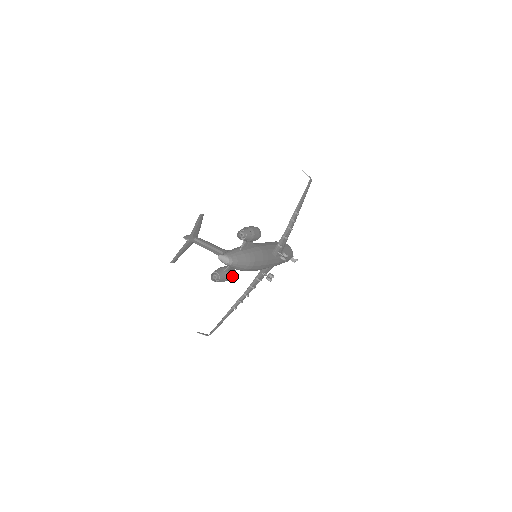
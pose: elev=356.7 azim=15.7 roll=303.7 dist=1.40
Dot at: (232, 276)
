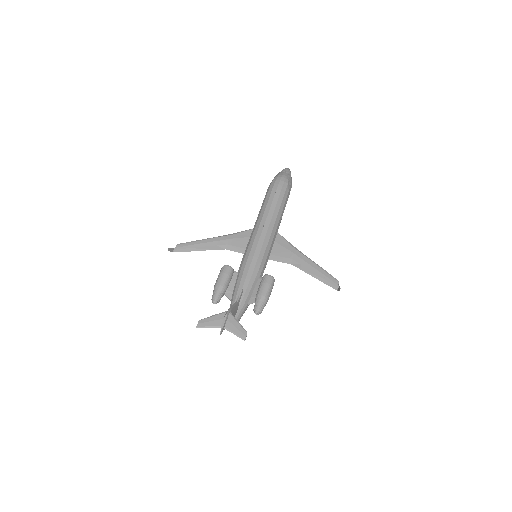
Dot at: occluded
